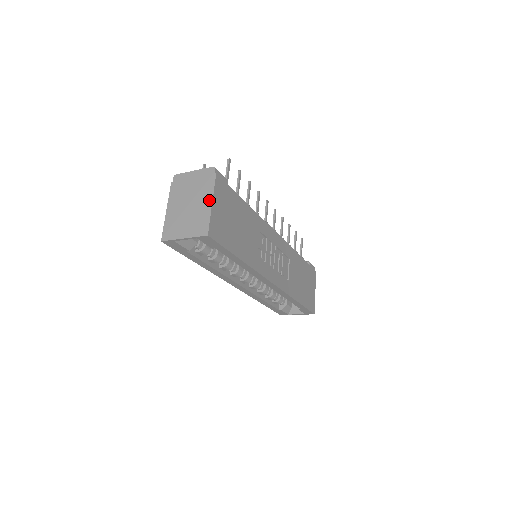
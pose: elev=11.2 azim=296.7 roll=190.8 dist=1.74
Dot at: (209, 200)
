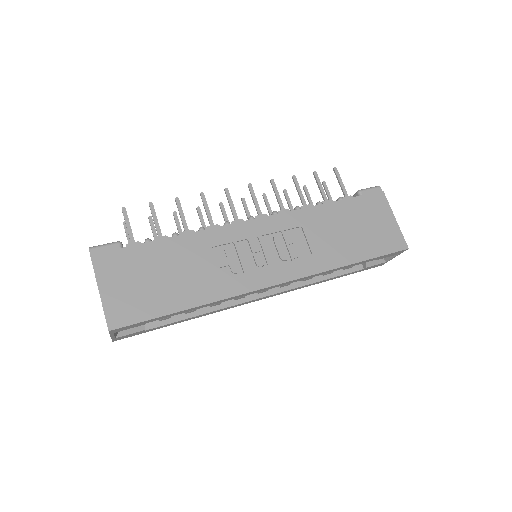
Dot at: (98, 289)
